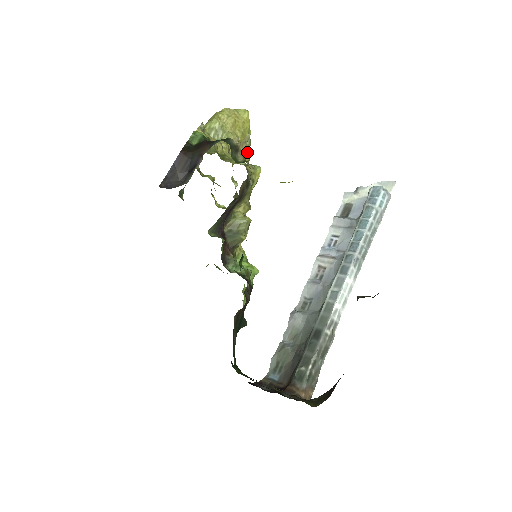
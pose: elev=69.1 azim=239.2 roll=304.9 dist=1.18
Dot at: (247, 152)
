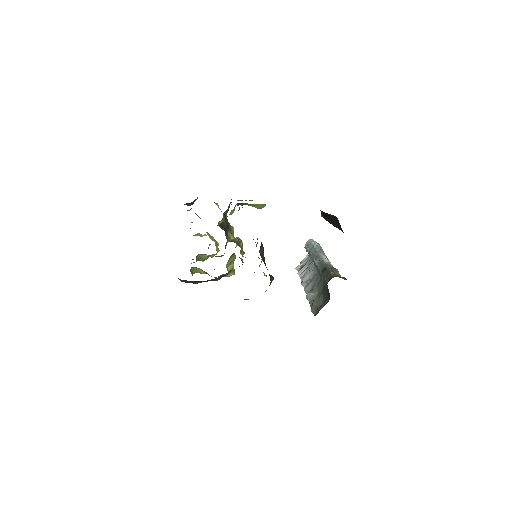
Dot at: (220, 209)
